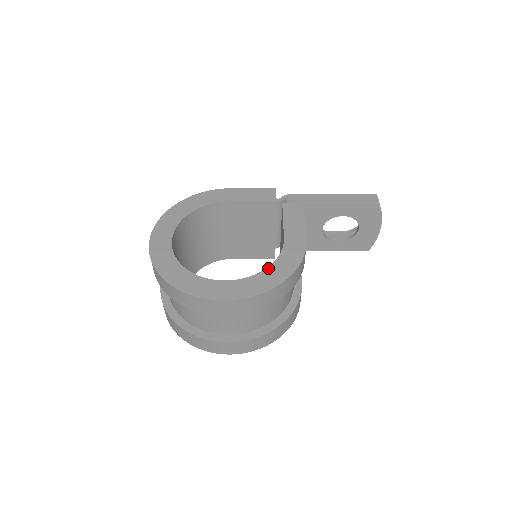
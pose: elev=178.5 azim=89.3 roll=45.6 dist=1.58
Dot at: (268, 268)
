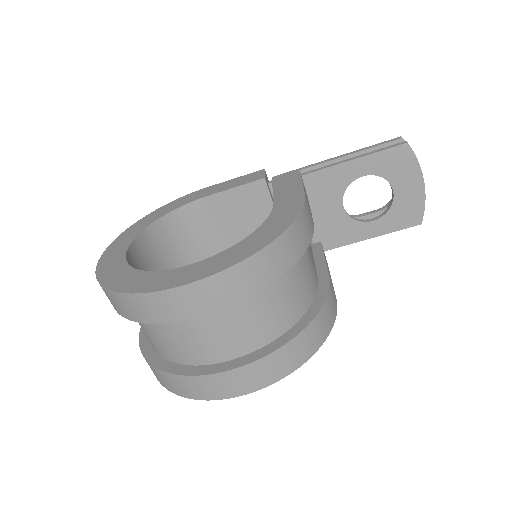
Dot at: (249, 235)
